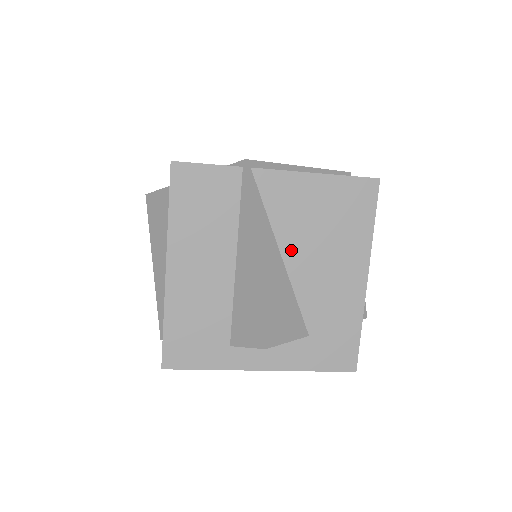
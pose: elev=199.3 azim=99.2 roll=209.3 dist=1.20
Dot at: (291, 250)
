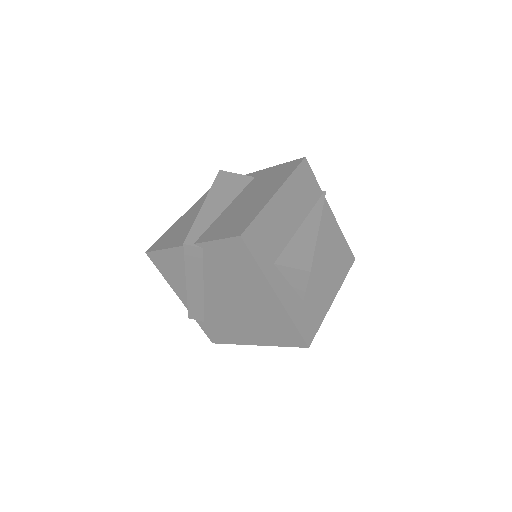
Dot at: (319, 249)
